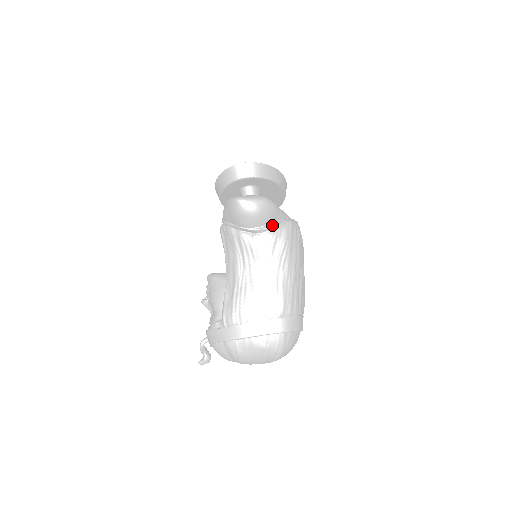
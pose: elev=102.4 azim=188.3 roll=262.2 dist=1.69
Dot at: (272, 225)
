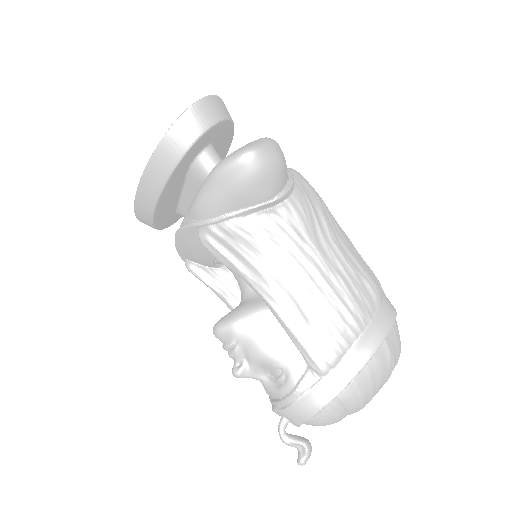
Dot at: (292, 179)
